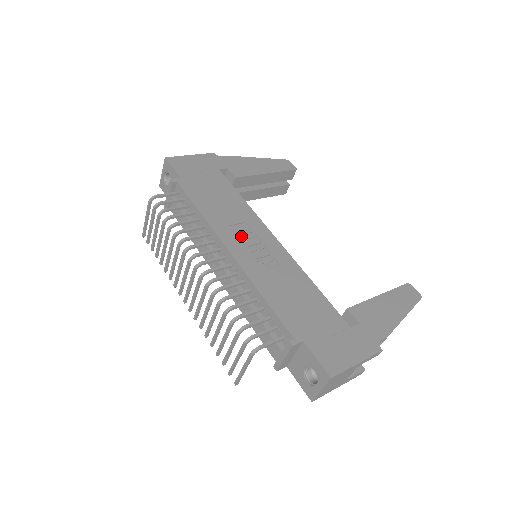
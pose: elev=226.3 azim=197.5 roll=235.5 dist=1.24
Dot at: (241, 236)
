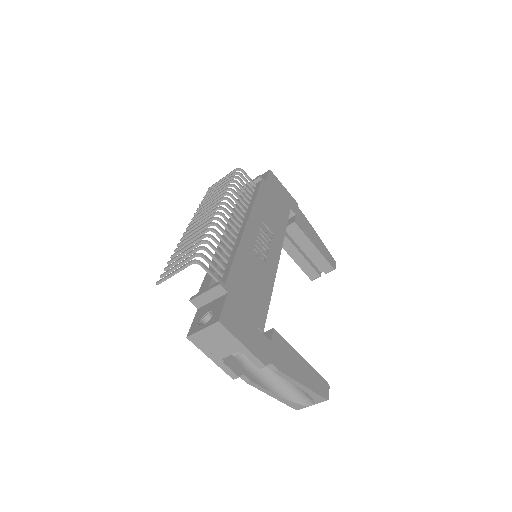
Dot at: (262, 231)
